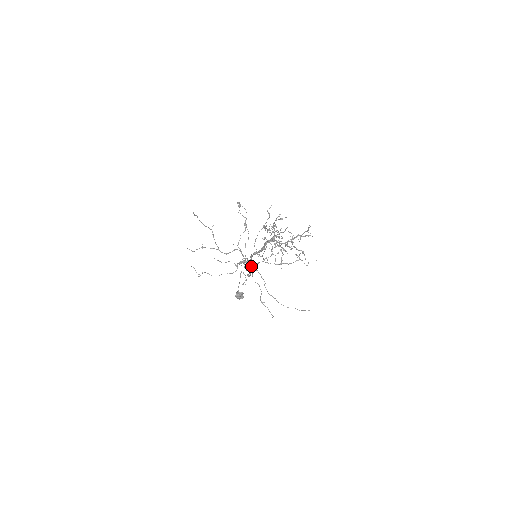
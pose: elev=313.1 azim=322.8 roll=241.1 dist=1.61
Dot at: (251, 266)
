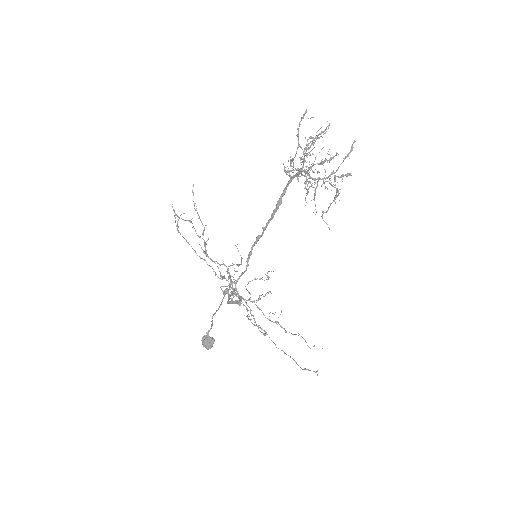
Dot at: (239, 295)
